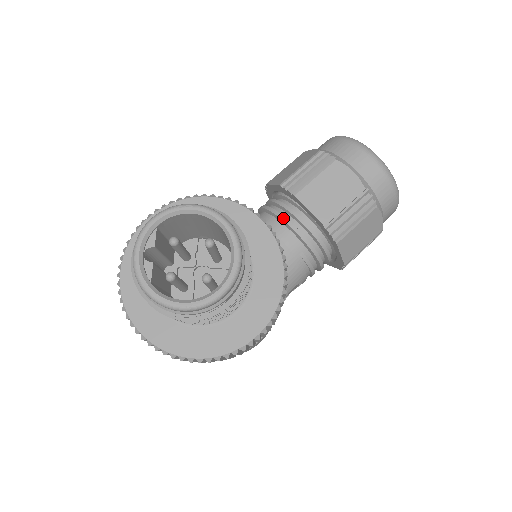
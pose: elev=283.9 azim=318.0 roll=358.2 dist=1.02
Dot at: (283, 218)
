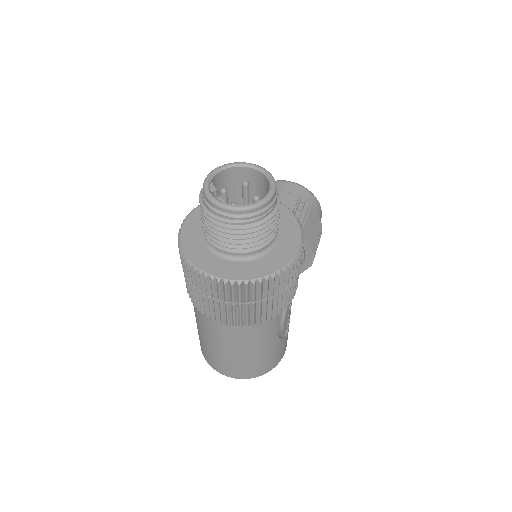
Dot at: occluded
